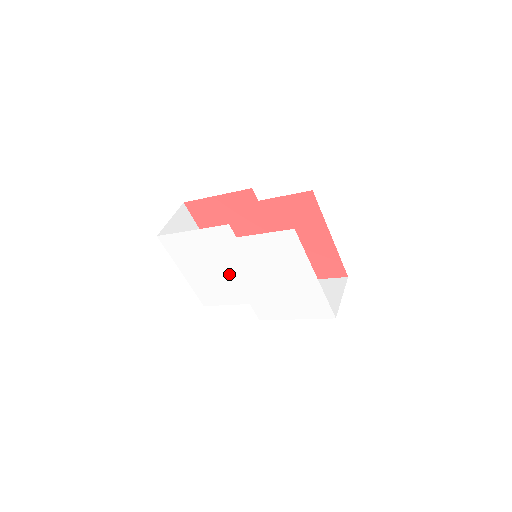
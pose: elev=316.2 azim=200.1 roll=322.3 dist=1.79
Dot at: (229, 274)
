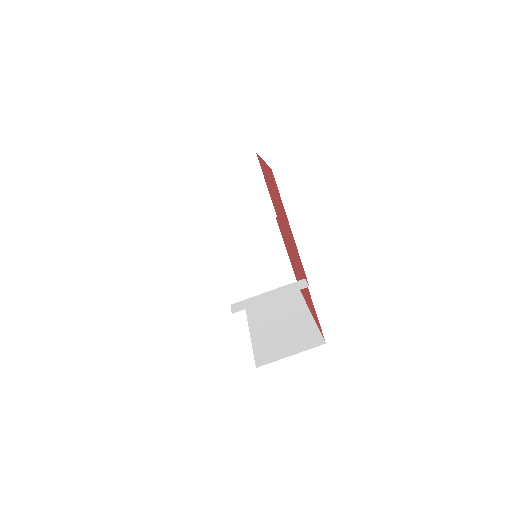
Dot at: occluded
